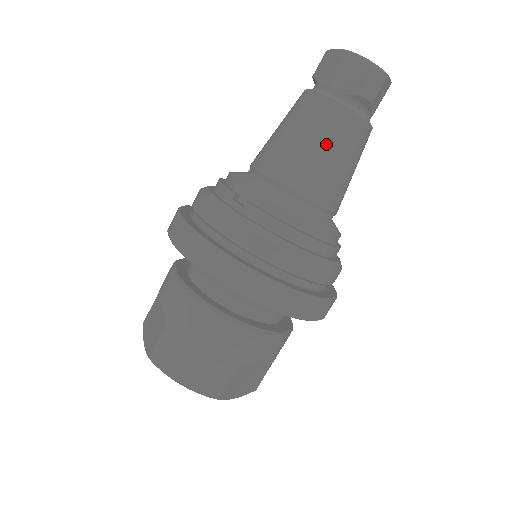
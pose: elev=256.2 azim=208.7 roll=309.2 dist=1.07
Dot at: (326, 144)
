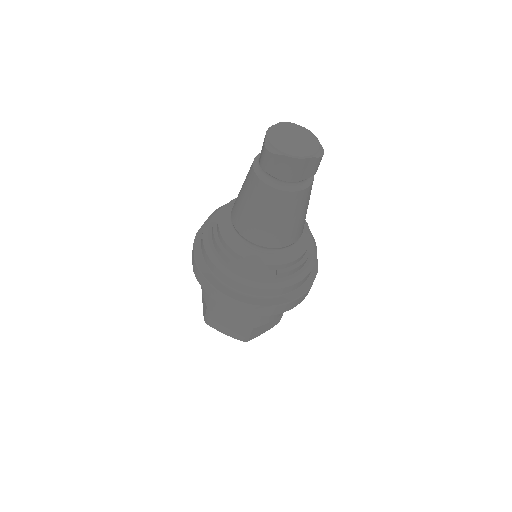
Dot at: (302, 212)
